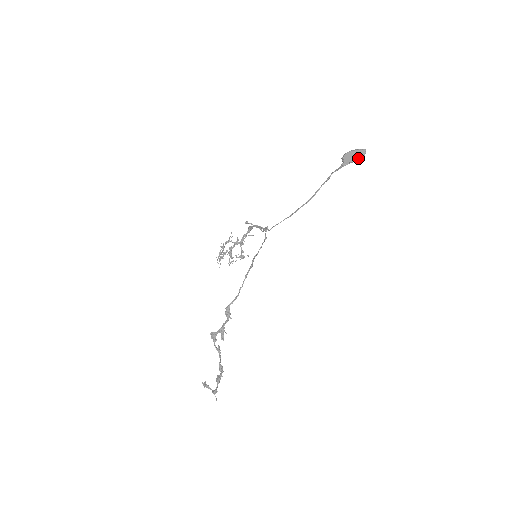
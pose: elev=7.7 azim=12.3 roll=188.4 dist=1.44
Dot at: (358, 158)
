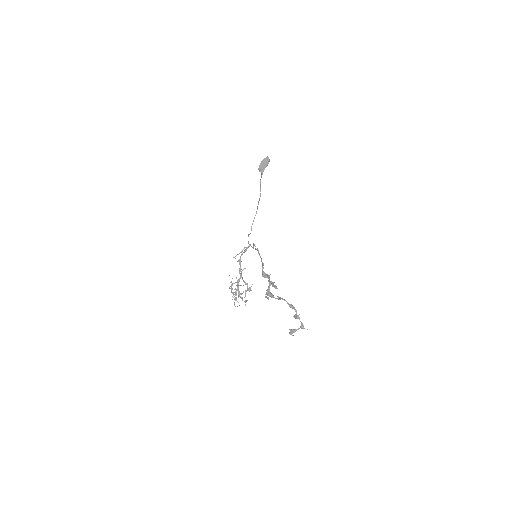
Dot at: (267, 162)
